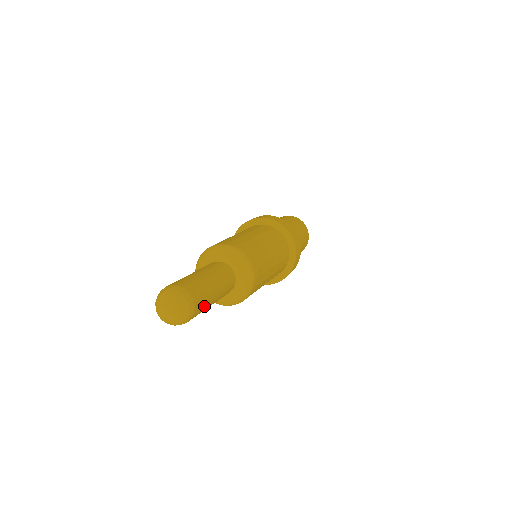
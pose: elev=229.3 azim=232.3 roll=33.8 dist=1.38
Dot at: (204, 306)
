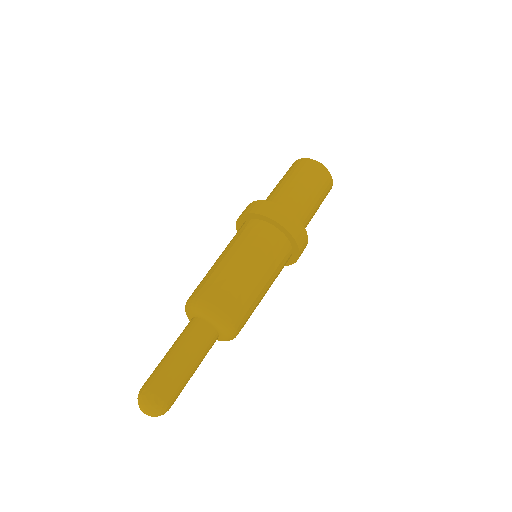
Dot at: (177, 384)
